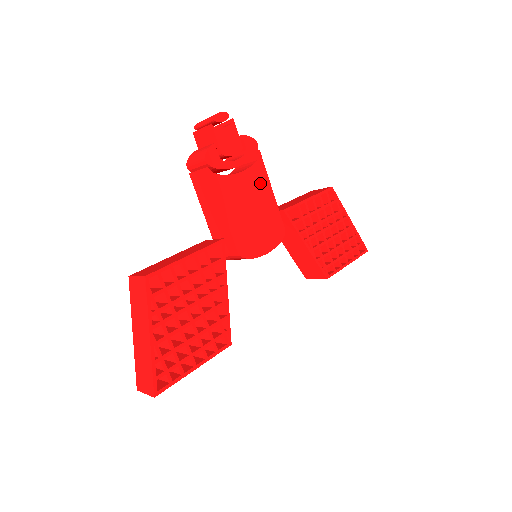
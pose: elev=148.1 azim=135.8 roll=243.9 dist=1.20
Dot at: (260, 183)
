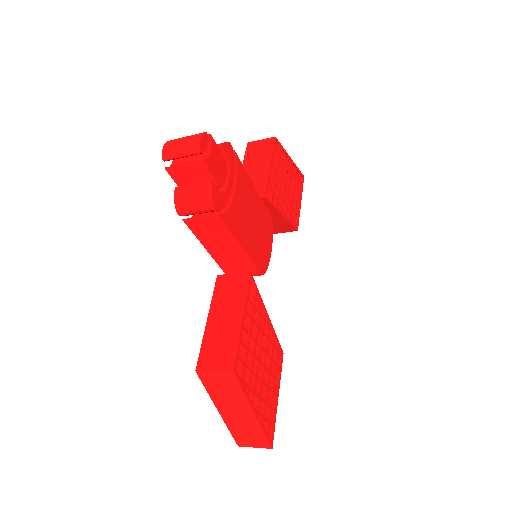
Dot at: (247, 188)
